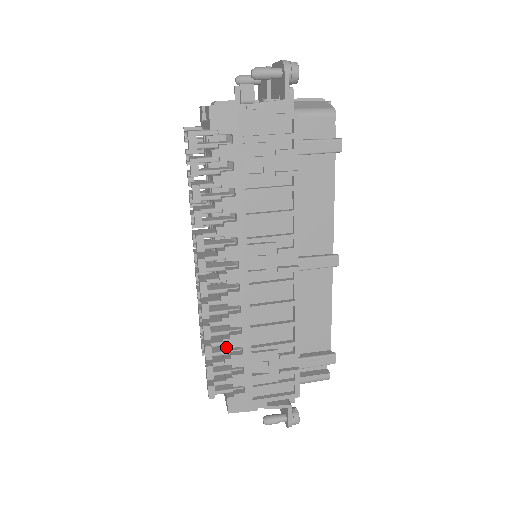
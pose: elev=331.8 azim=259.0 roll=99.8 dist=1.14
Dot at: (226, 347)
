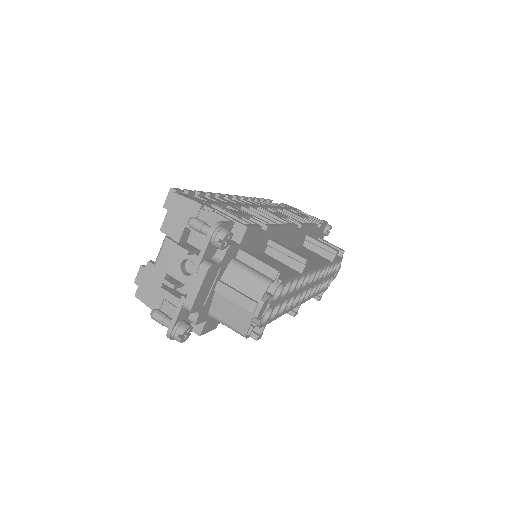
Dot at: occluded
